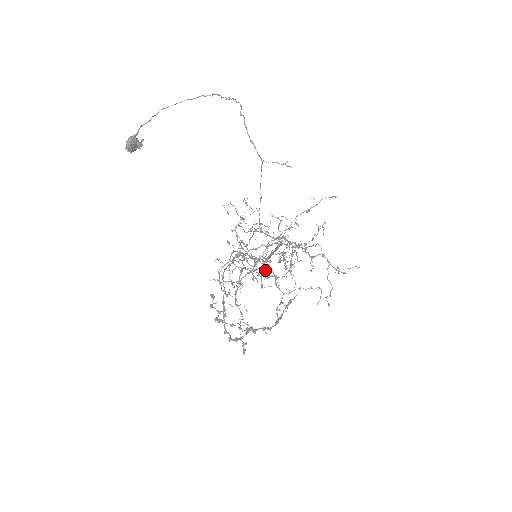
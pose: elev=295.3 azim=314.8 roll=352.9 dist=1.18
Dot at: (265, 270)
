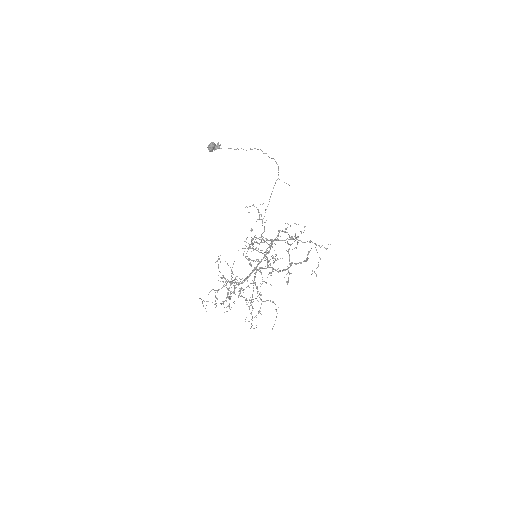
Dot at: occluded
